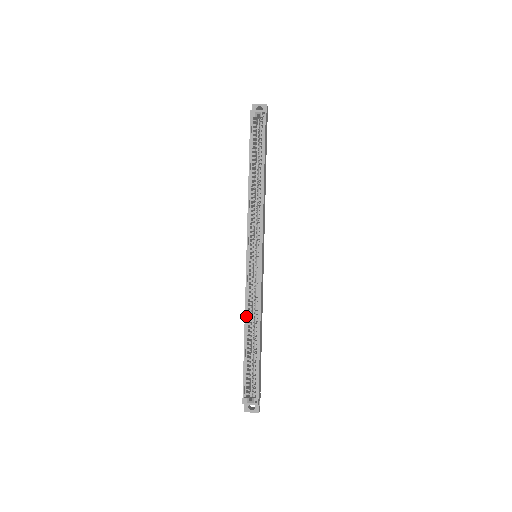
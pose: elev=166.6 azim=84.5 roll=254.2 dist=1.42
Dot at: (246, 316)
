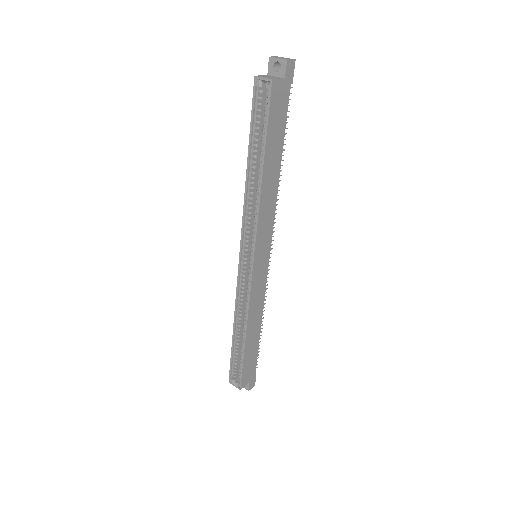
Dot at: (236, 314)
